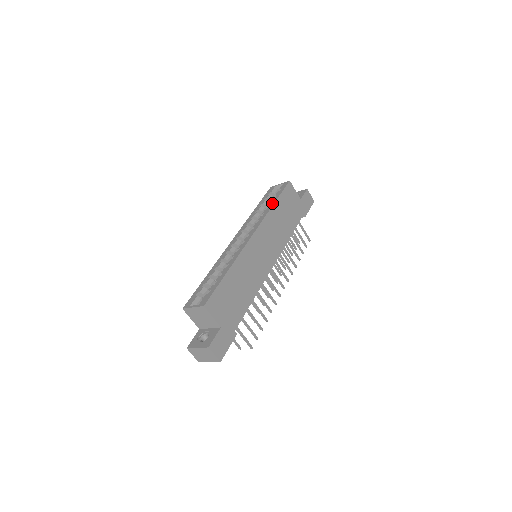
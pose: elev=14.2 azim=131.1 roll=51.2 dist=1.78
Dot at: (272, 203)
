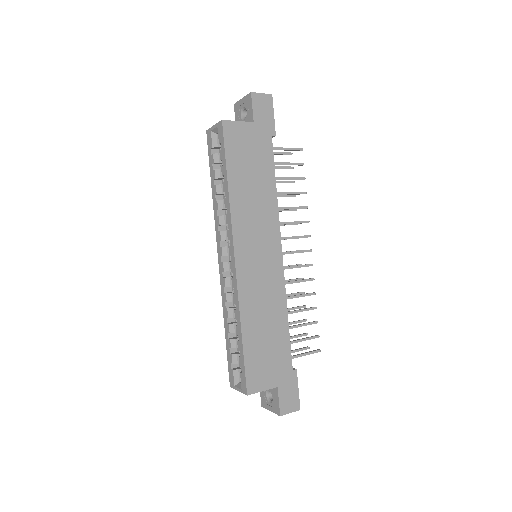
Dot at: (225, 184)
